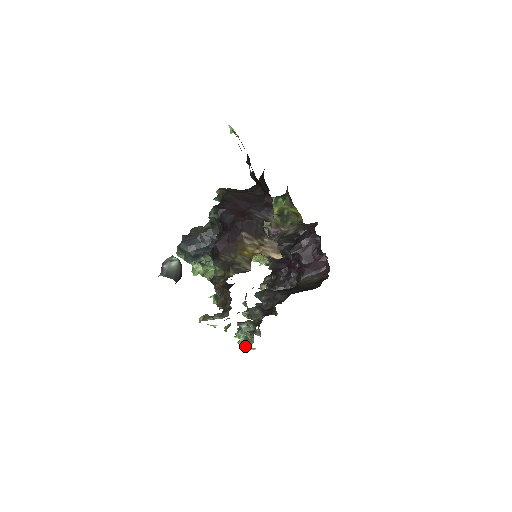
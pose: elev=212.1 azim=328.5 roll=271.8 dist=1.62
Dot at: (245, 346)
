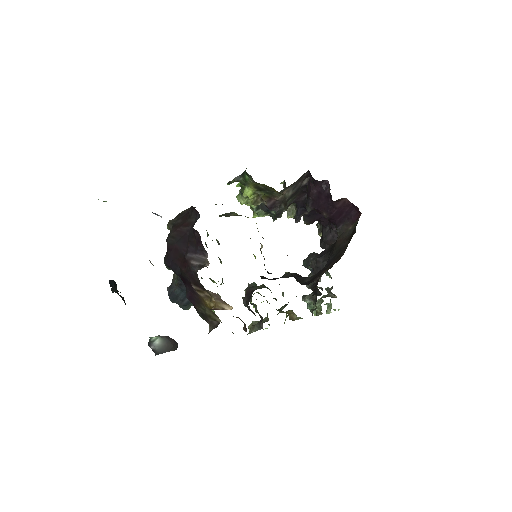
Dot at: (326, 312)
